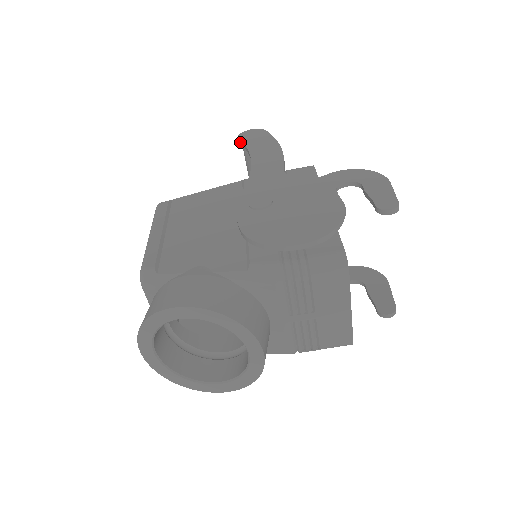
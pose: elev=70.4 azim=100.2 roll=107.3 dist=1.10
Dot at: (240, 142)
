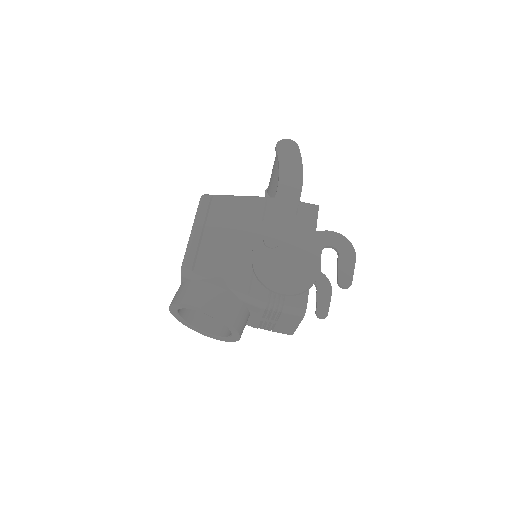
Dot at: (276, 152)
